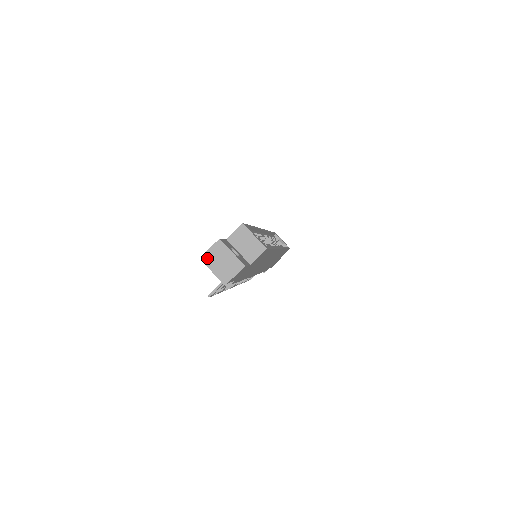
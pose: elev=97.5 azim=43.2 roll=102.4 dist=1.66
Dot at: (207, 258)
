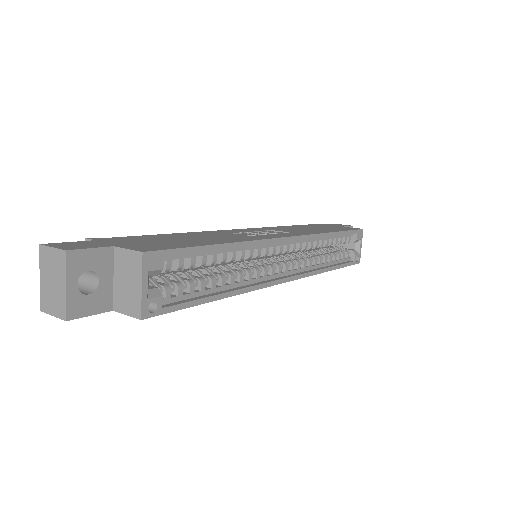
Dot at: (42, 254)
